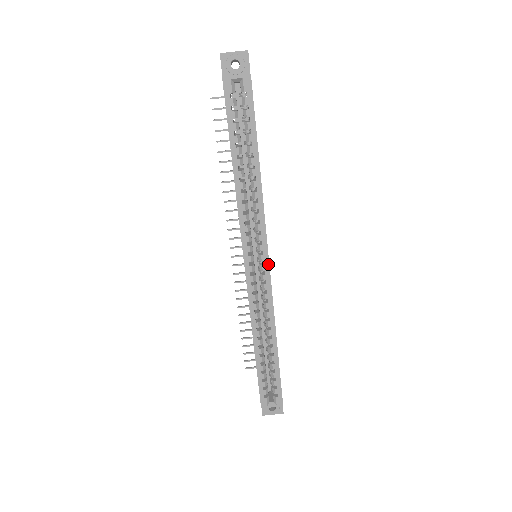
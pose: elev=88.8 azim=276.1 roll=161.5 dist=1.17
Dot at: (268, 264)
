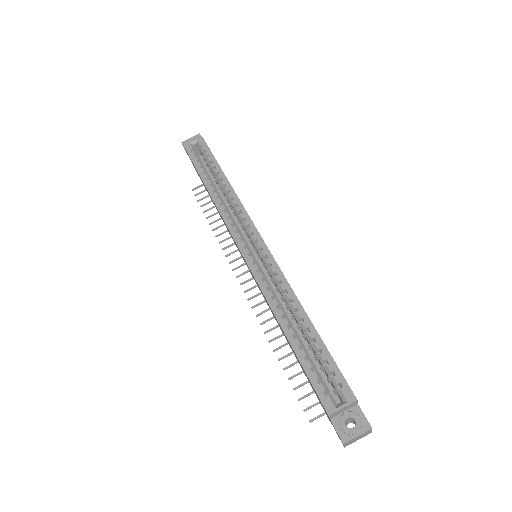
Dot at: (262, 240)
